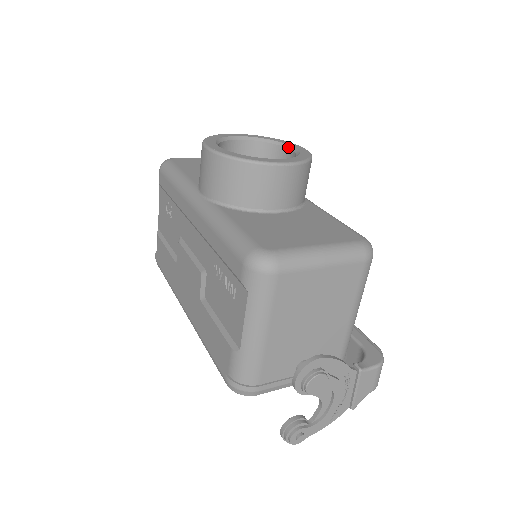
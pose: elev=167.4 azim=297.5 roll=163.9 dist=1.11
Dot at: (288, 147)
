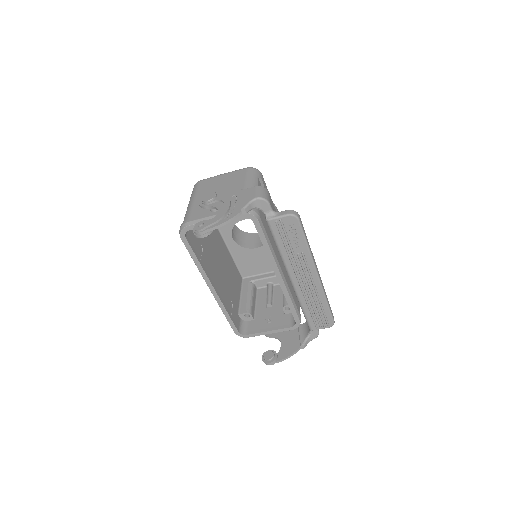
Dot at: occluded
